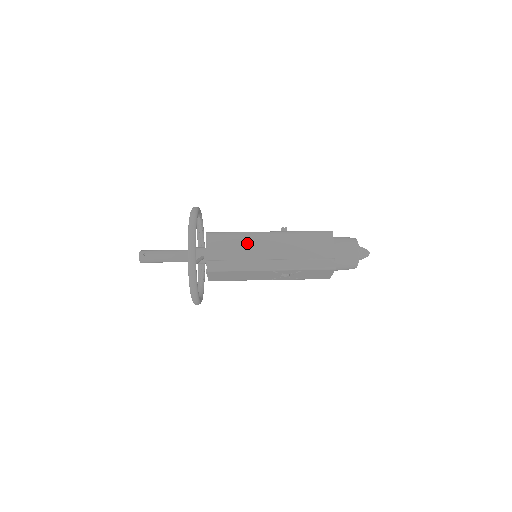
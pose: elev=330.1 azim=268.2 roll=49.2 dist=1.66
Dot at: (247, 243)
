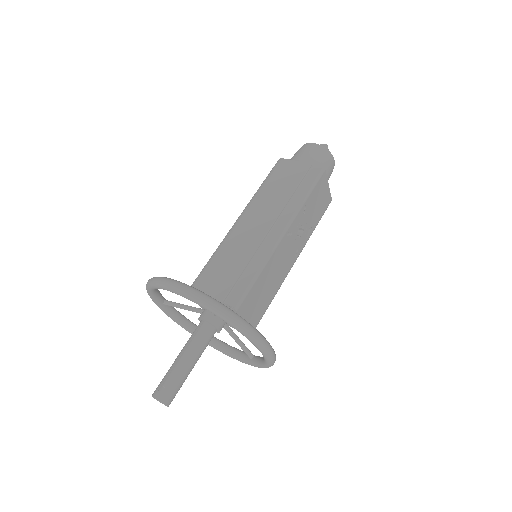
Dot at: (233, 246)
